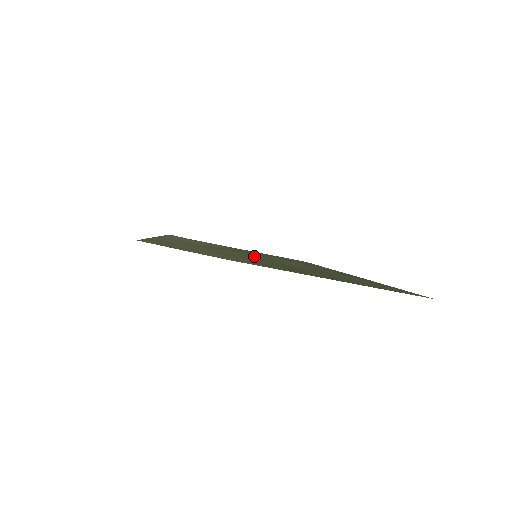
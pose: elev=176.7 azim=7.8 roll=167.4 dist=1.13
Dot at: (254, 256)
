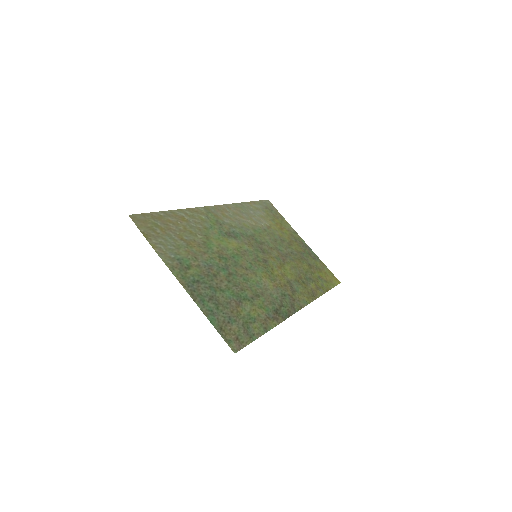
Dot at: (247, 256)
